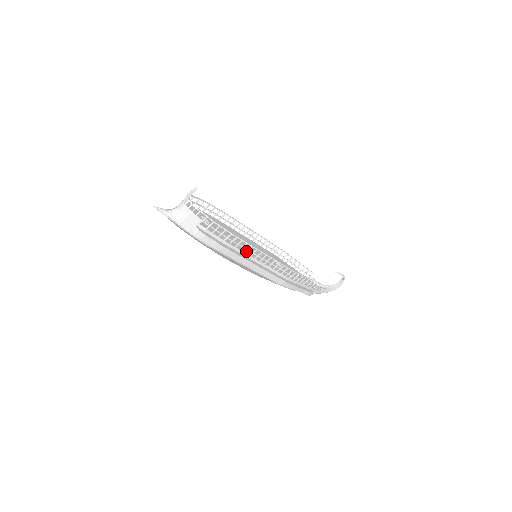
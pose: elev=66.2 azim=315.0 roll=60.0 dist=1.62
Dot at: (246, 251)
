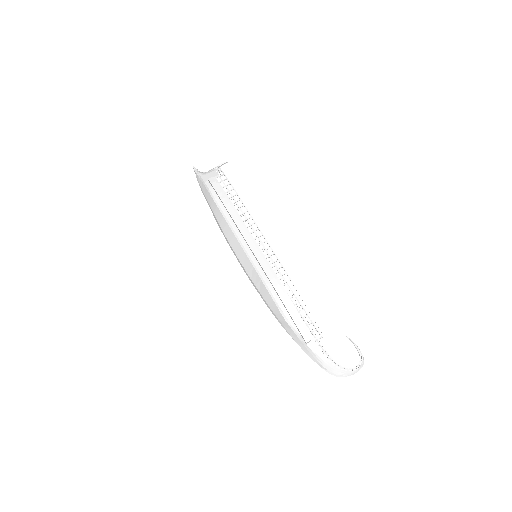
Dot at: (244, 220)
